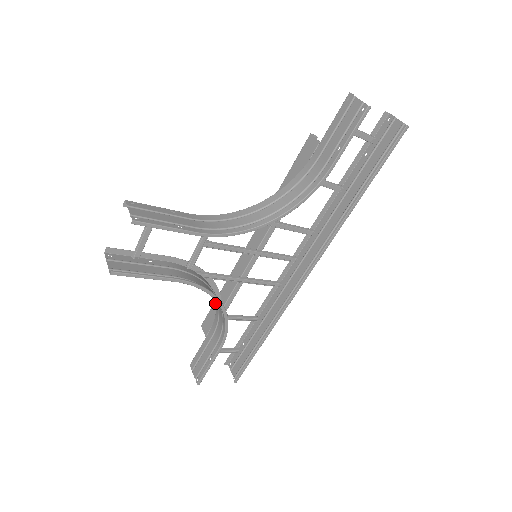
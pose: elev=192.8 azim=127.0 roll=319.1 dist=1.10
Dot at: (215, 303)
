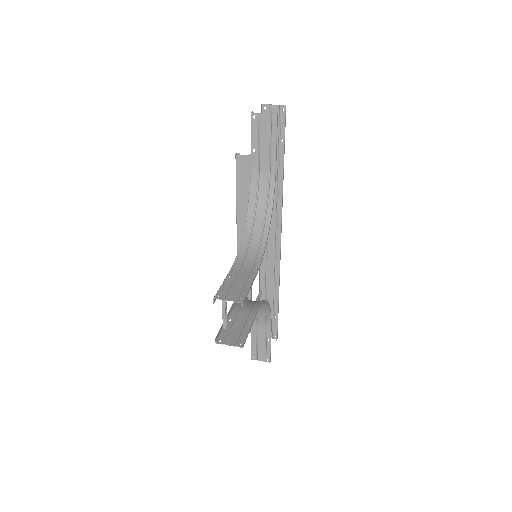
Dot at: occluded
